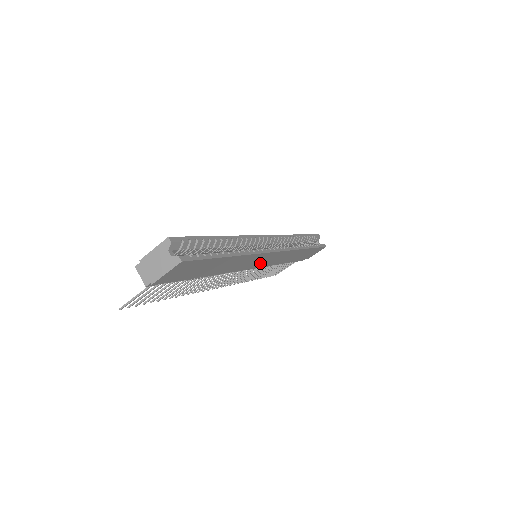
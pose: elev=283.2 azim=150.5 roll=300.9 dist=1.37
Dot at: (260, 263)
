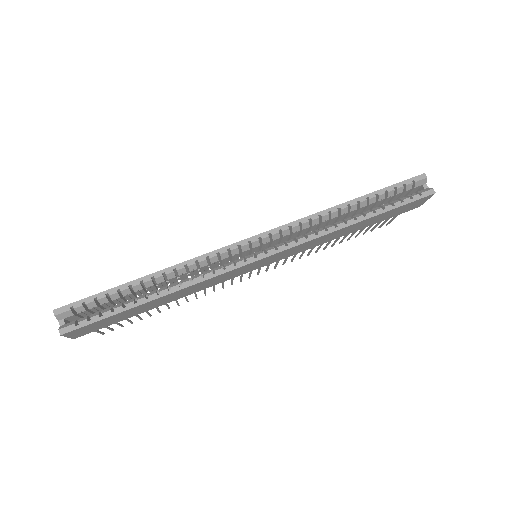
Dot at: (259, 265)
